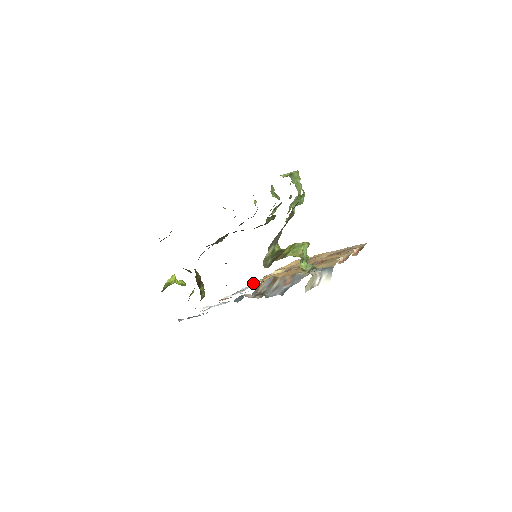
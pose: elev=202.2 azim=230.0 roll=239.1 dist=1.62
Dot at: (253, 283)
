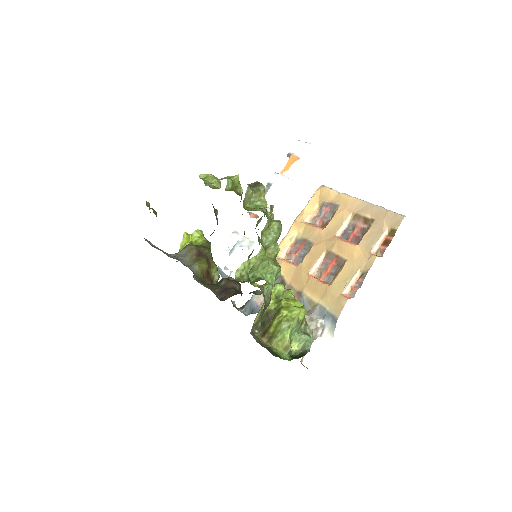
Dot at: (287, 155)
